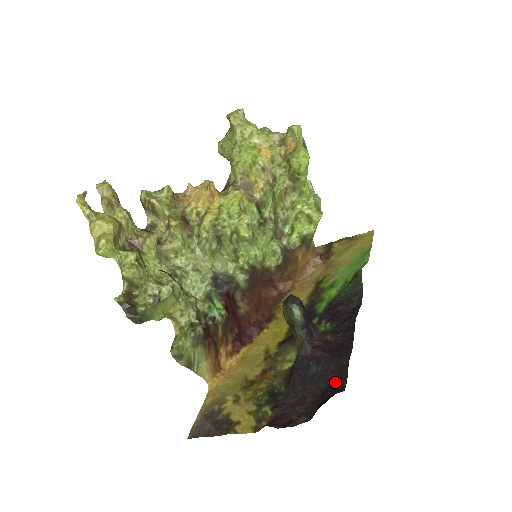
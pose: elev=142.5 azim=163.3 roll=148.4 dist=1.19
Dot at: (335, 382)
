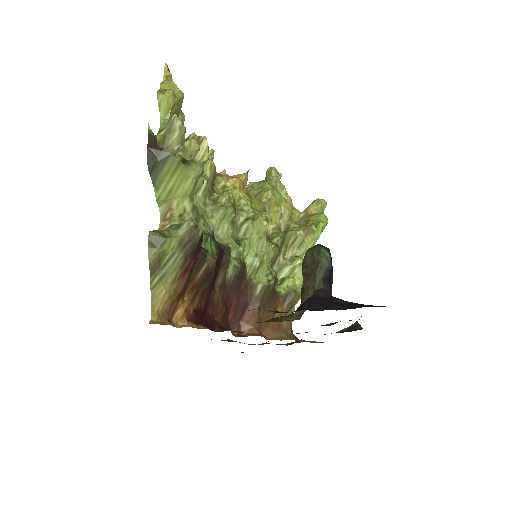
Dot at: occluded
